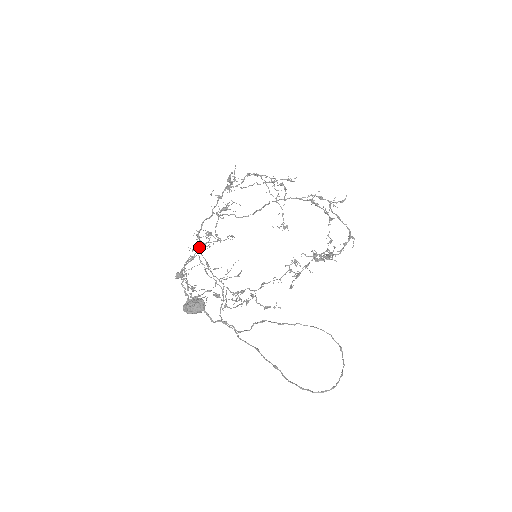
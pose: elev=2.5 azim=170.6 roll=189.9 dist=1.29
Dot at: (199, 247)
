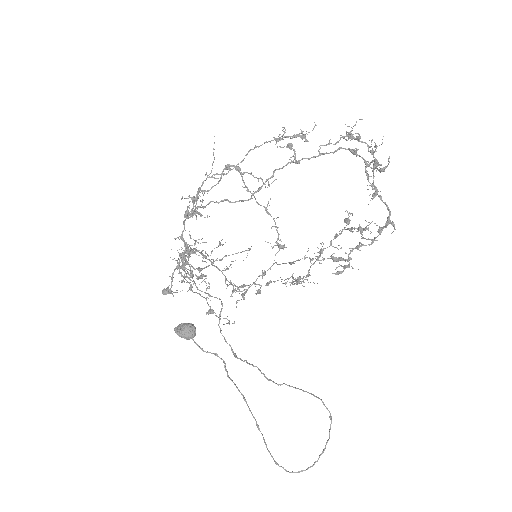
Dot at: (187, 247)
